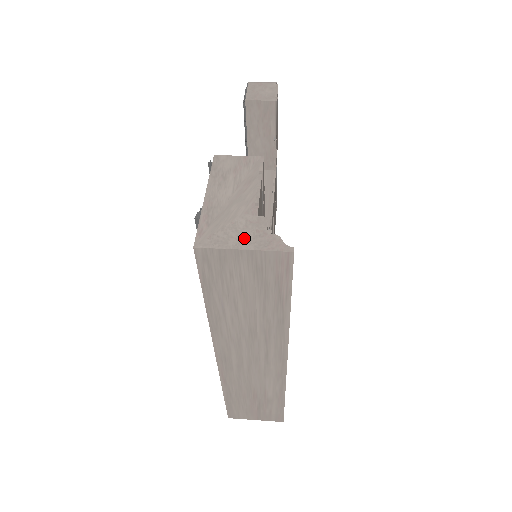
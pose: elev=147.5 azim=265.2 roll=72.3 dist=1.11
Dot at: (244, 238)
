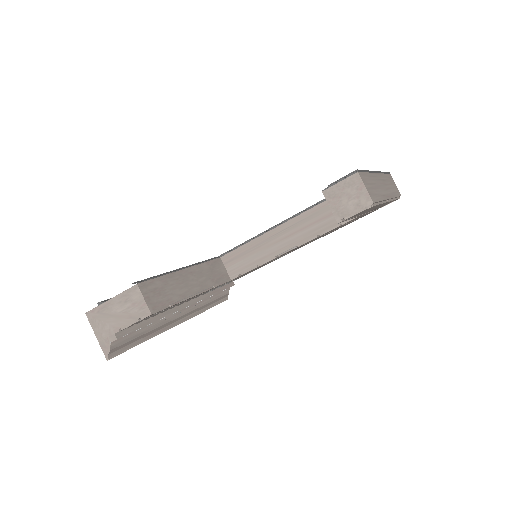
Dot at: (101, 334)
